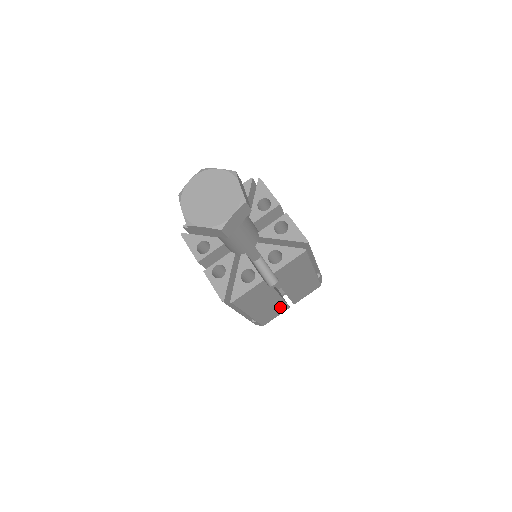
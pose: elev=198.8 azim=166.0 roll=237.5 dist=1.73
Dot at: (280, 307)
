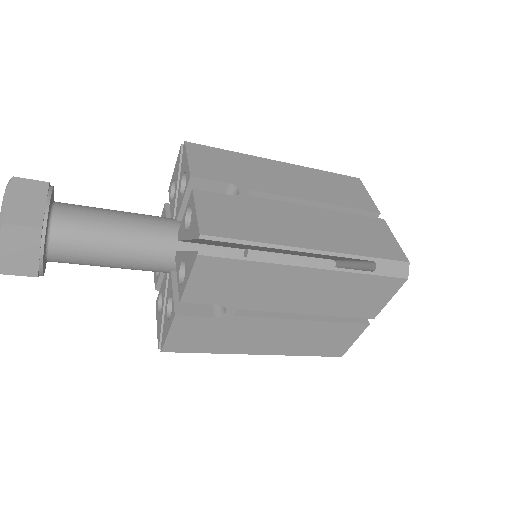
Dot at: (333, 329)
